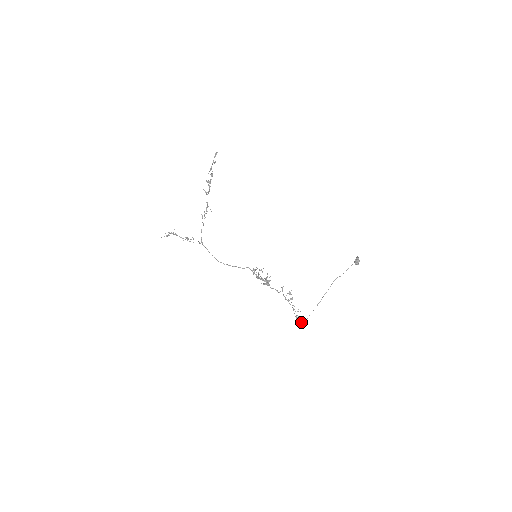
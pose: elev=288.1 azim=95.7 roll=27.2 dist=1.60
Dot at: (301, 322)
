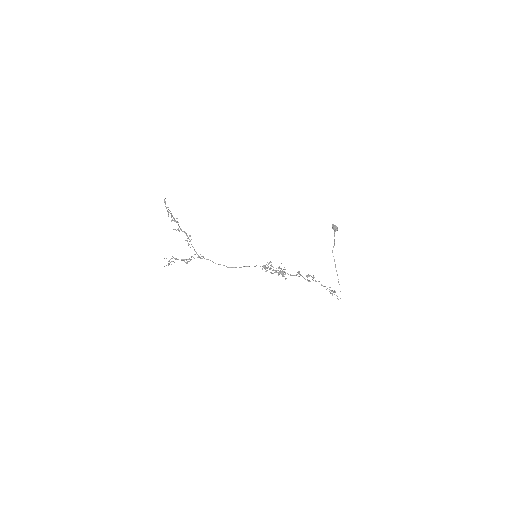
Dot at: occluded
